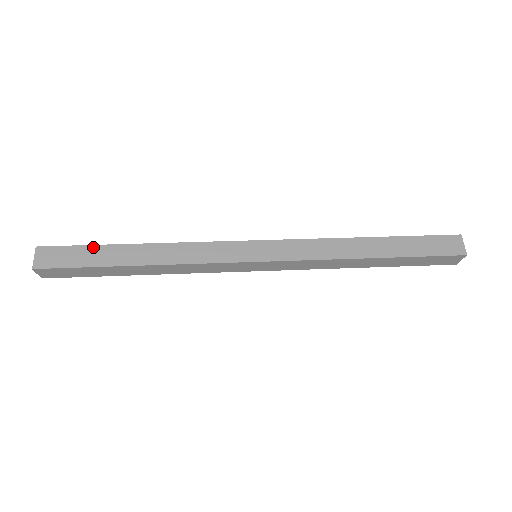
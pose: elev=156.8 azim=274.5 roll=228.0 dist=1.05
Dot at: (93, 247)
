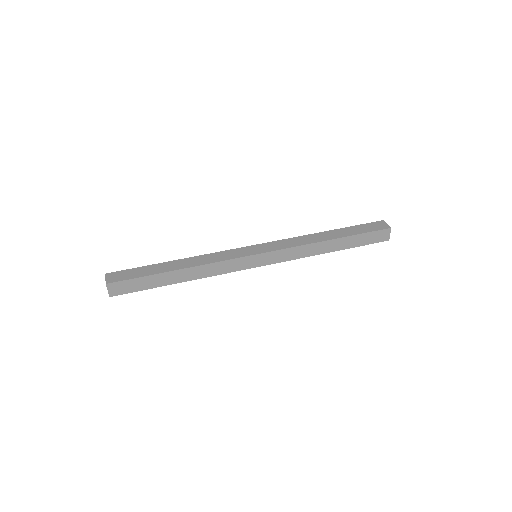
Dot at: (145, 267)
